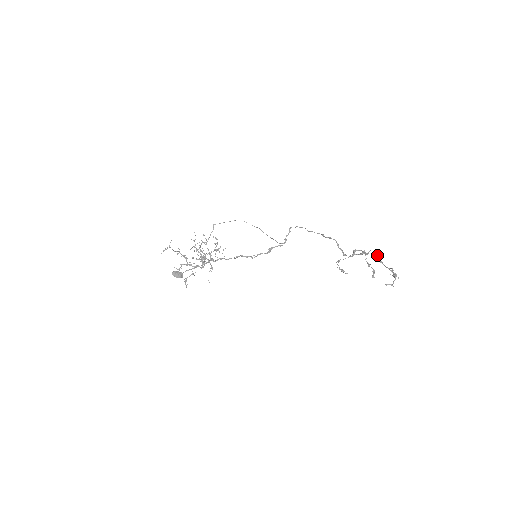
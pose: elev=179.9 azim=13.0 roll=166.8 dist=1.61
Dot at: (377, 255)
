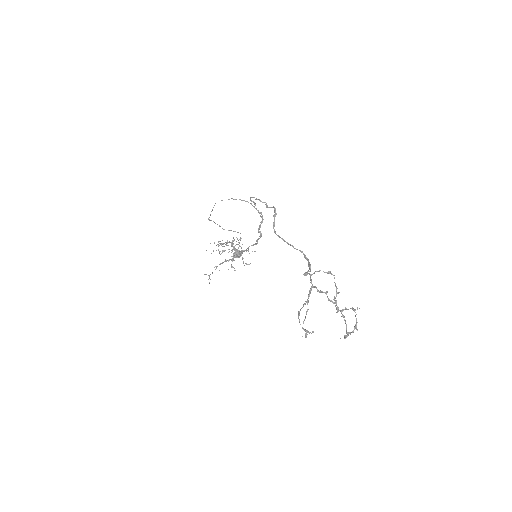
Dot at: (322, 292)
